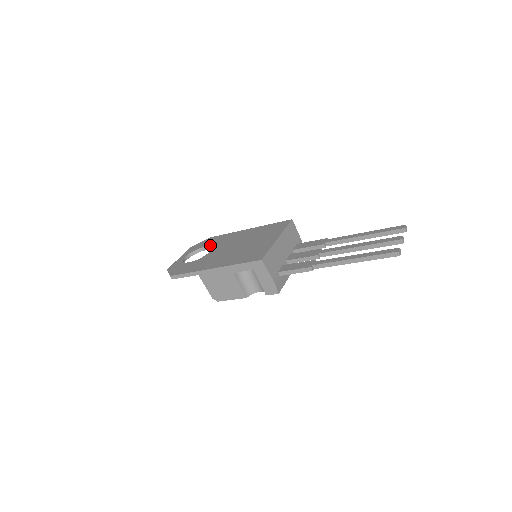
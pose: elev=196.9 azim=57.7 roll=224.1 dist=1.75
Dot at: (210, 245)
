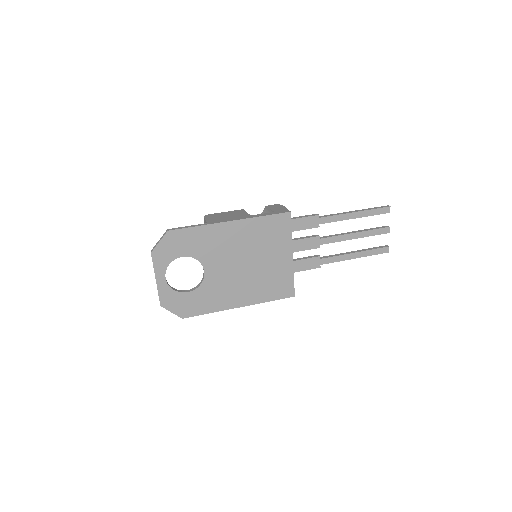
Dot at: (191, 255)
